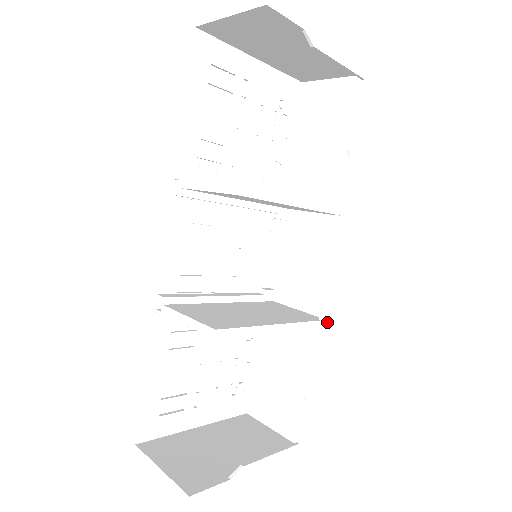
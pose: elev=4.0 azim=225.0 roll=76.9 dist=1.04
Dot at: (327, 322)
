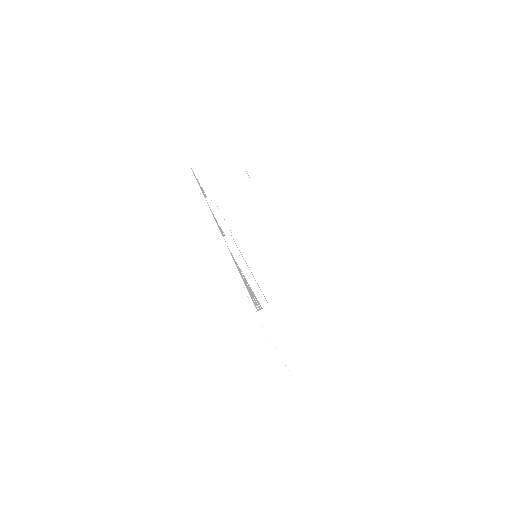
Dot at: occluded
